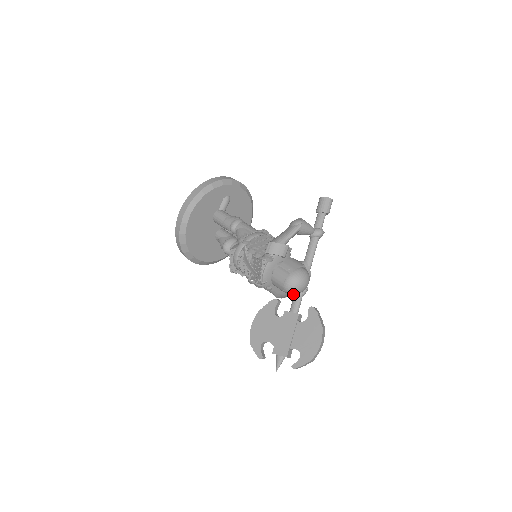
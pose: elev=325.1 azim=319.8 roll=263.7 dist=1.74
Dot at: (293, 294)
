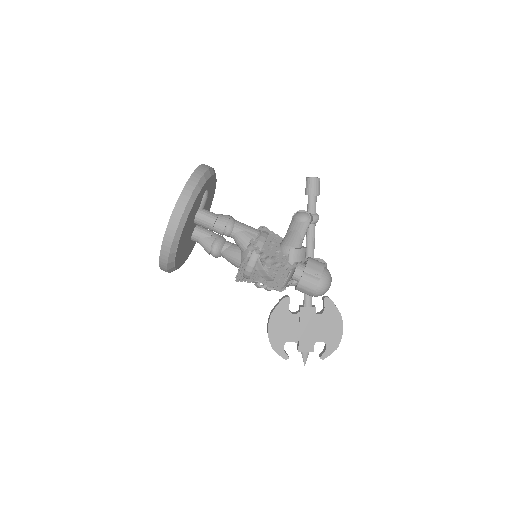
Dot at: occluded
